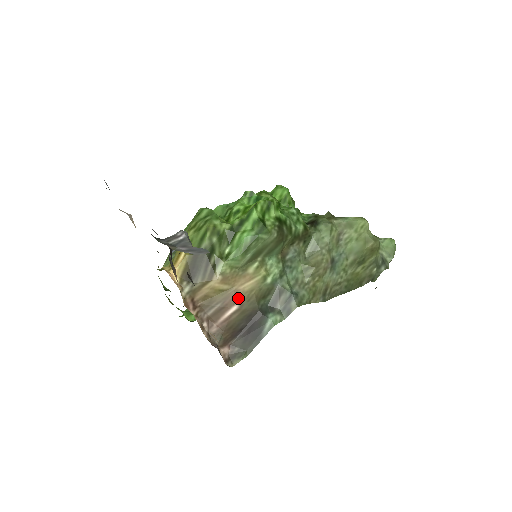
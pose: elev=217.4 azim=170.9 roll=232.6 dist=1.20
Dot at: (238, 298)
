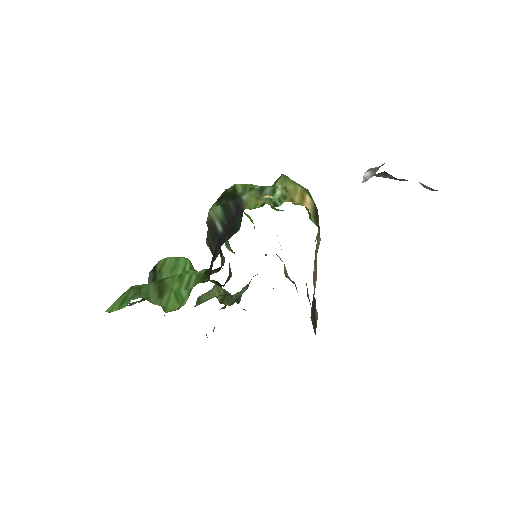
Dot at: occluded
